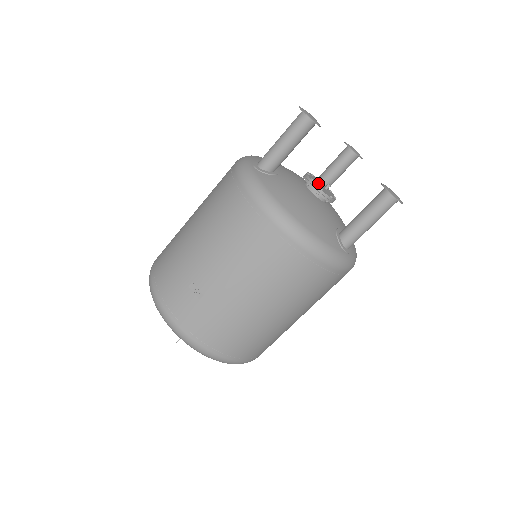
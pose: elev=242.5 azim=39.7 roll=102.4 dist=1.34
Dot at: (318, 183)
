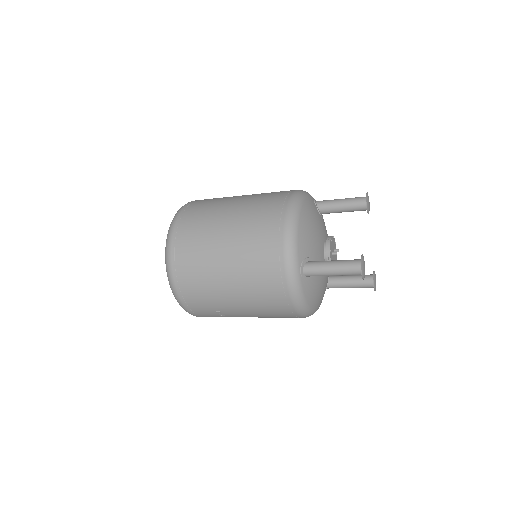
Dot at: (333, 255)
